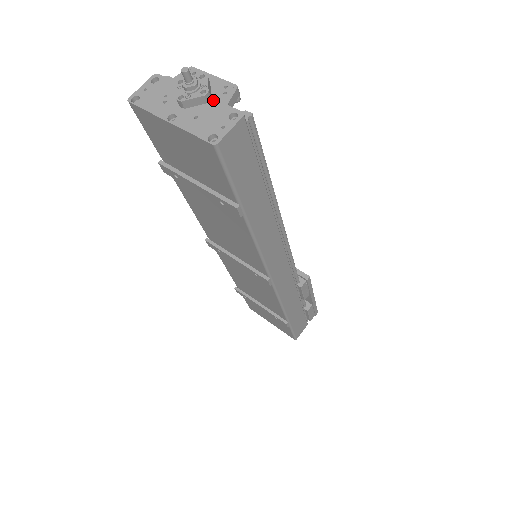
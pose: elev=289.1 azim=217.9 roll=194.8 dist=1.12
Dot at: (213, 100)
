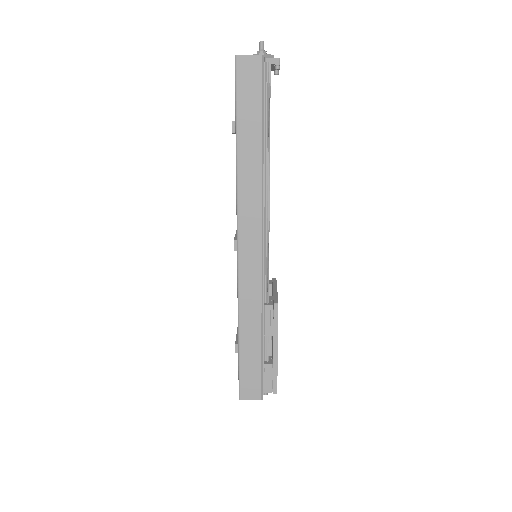
Dot at: occluded
